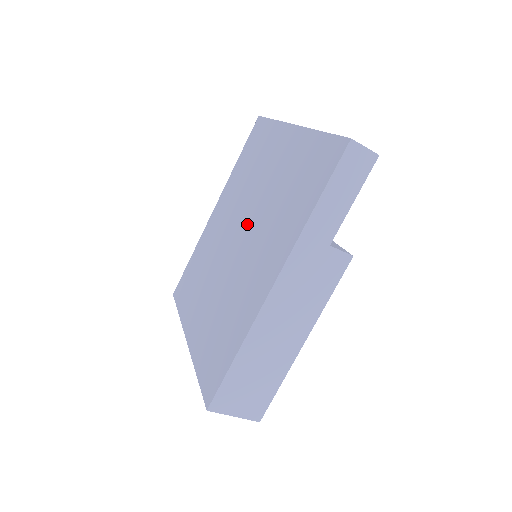
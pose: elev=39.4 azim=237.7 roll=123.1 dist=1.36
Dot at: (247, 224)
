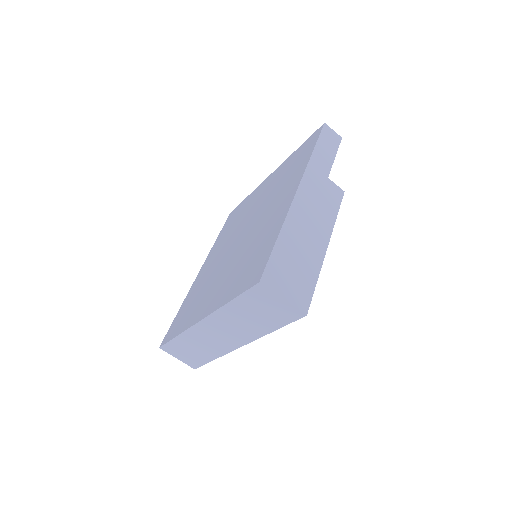
Dot at: (249, 223)
